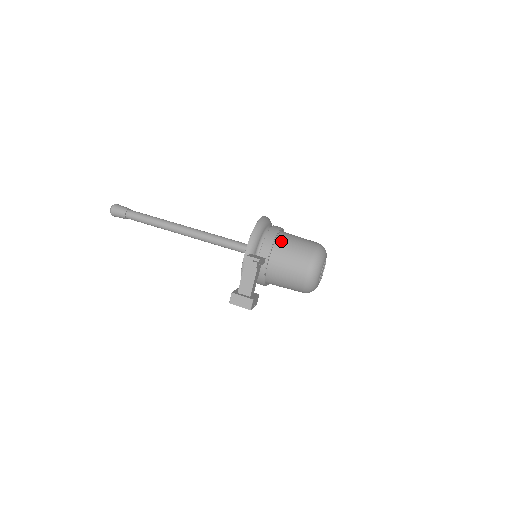
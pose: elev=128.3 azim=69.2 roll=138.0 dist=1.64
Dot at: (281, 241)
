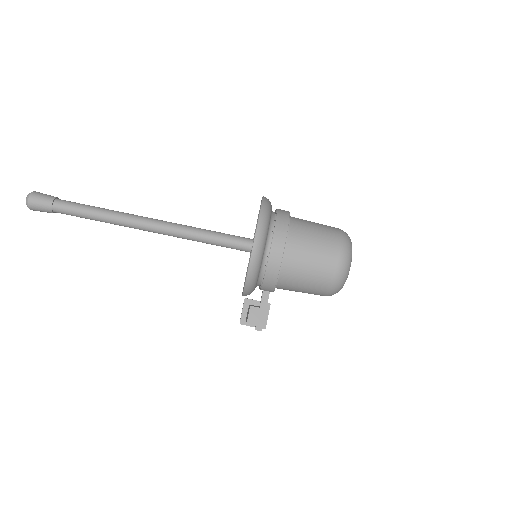
Dot at: (286, 276)
